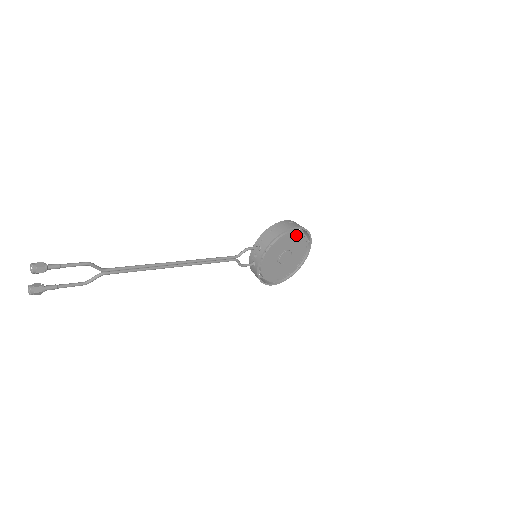
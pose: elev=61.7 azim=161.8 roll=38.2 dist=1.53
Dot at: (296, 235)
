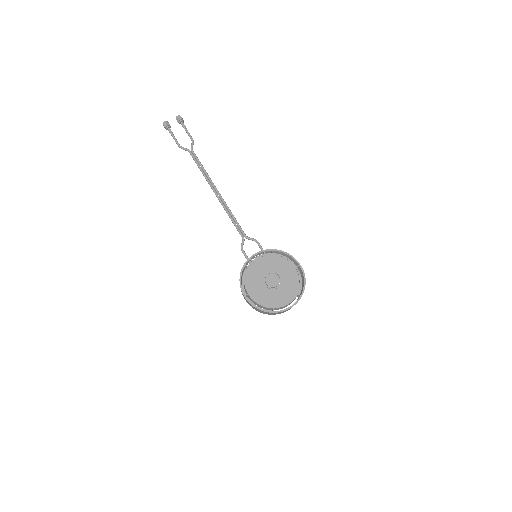
Dot at: (294, 272)
